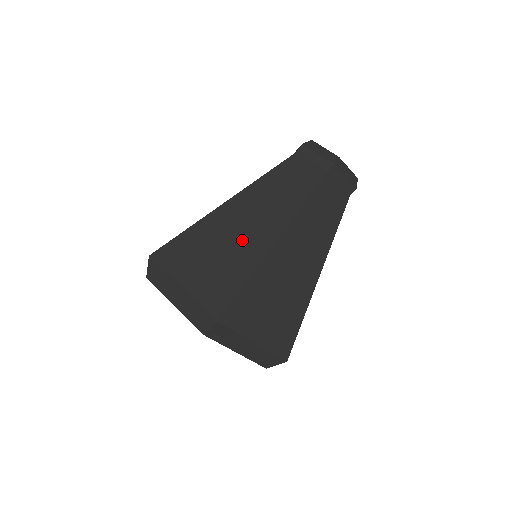
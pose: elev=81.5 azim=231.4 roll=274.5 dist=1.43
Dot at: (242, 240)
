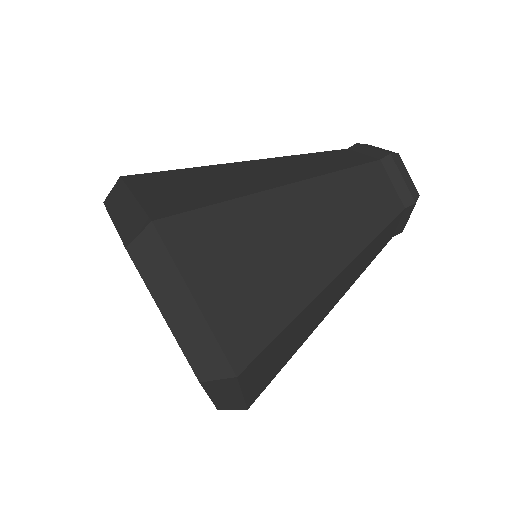
Dot at: (294, 258)
